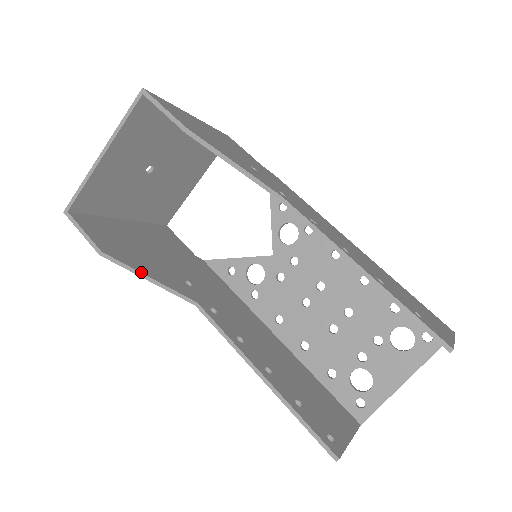
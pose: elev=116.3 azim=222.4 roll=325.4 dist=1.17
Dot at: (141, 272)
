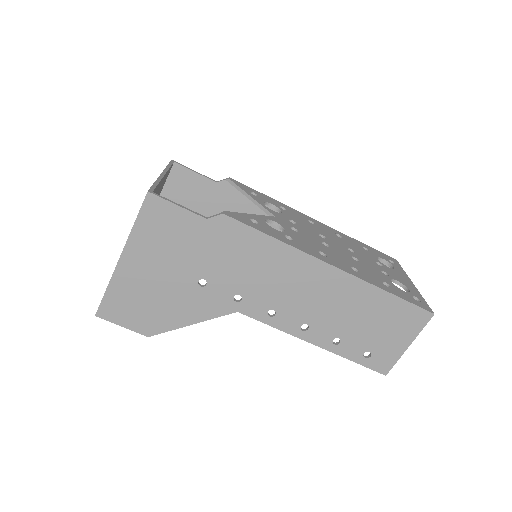
Dot at: occluded
